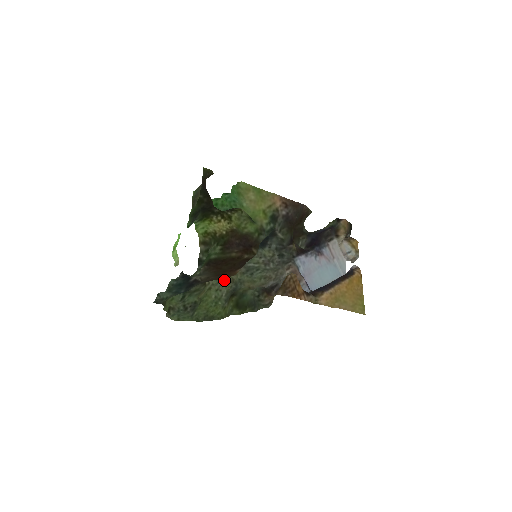
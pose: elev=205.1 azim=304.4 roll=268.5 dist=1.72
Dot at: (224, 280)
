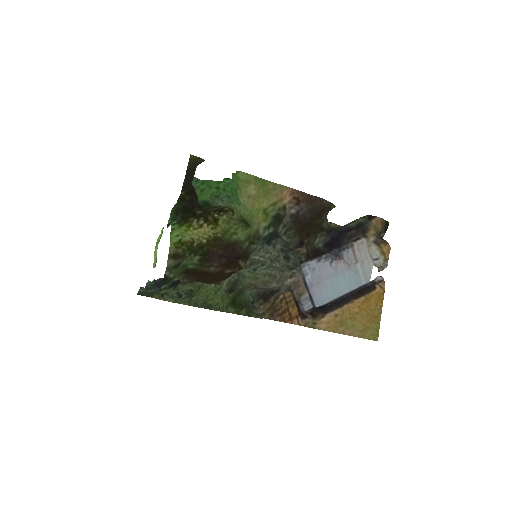
Dot at: occluded
